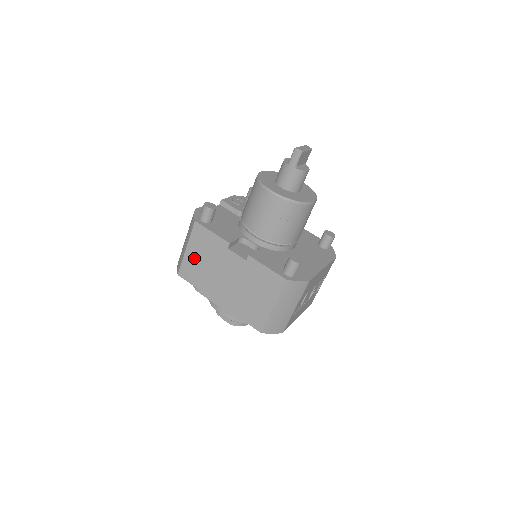
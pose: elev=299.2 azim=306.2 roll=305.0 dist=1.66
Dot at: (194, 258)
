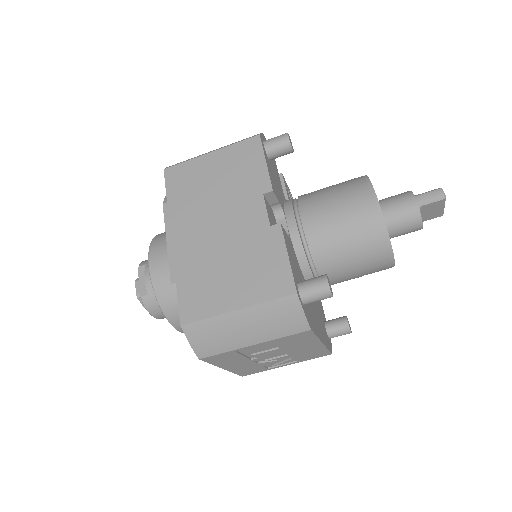
Dot at: (207, 169)
